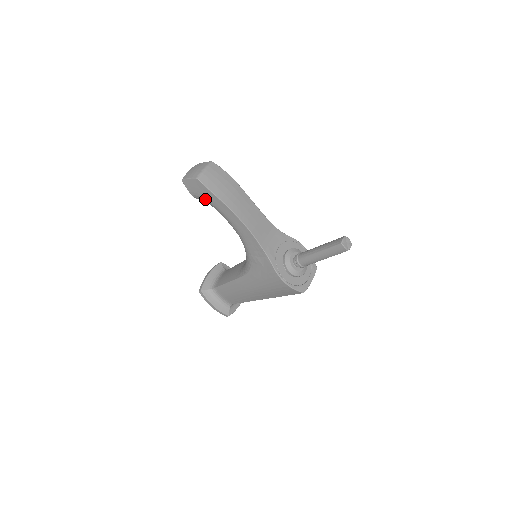
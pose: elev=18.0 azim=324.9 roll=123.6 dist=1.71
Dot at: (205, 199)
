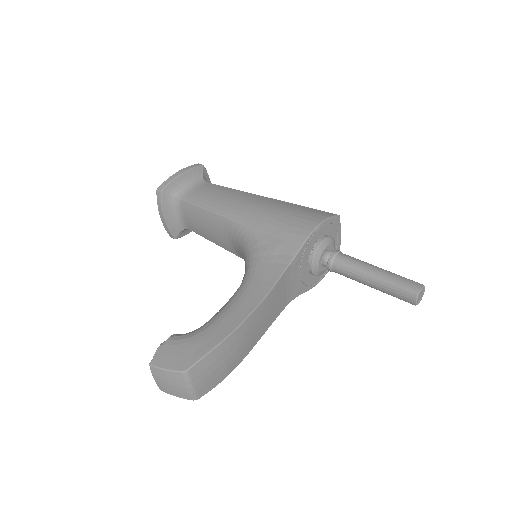
Dot at: occluded
